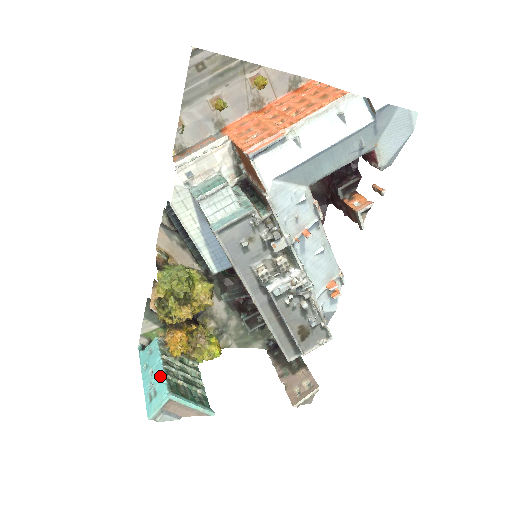
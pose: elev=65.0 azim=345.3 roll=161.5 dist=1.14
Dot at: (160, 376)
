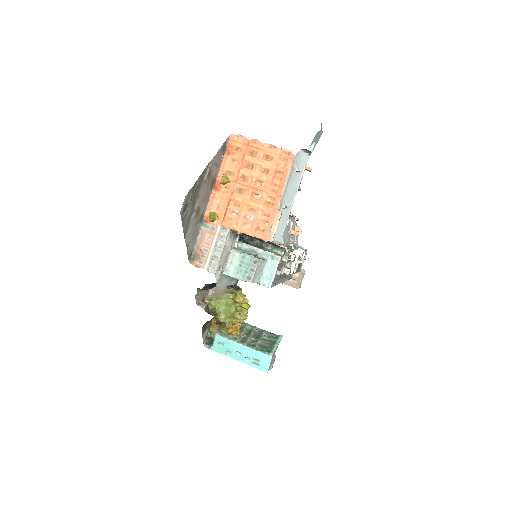
Dot at: (250, 351)
